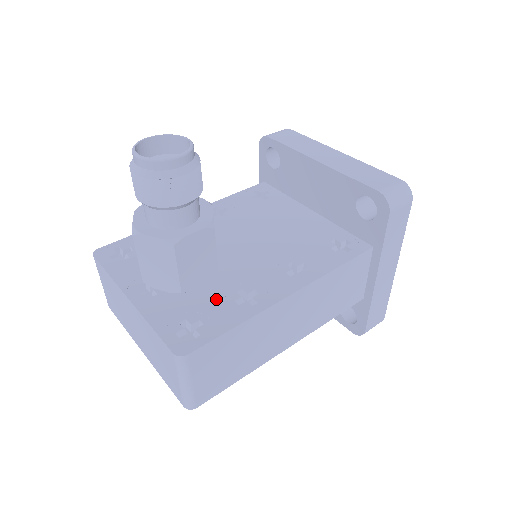
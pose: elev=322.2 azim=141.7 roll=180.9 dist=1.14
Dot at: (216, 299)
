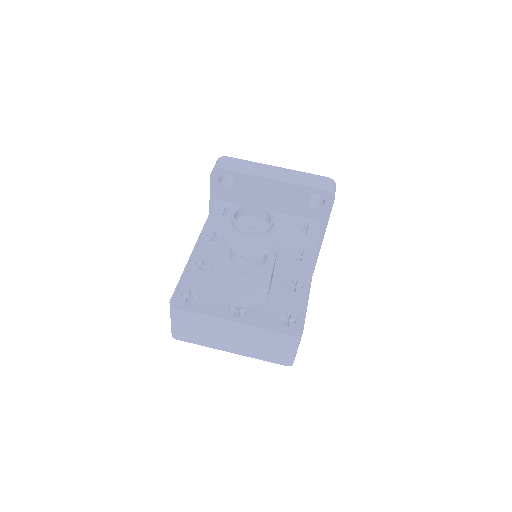
Dot at: (281, 295)
